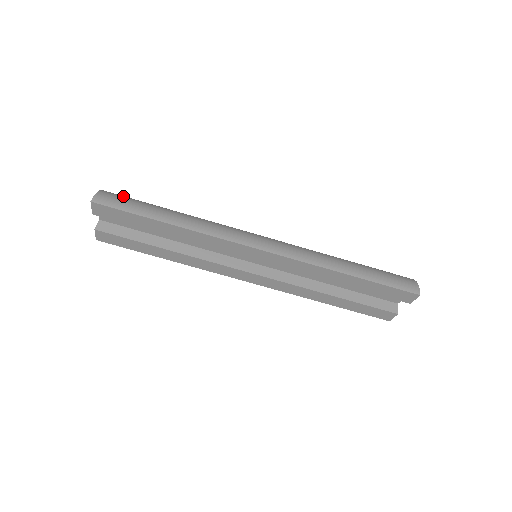
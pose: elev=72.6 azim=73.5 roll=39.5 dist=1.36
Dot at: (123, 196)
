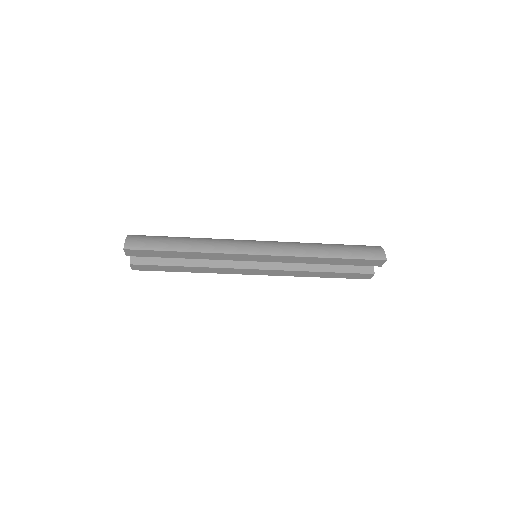
Dot at: (145, 236)
